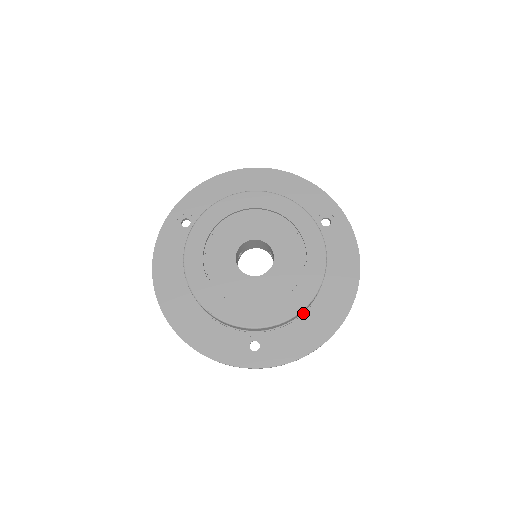
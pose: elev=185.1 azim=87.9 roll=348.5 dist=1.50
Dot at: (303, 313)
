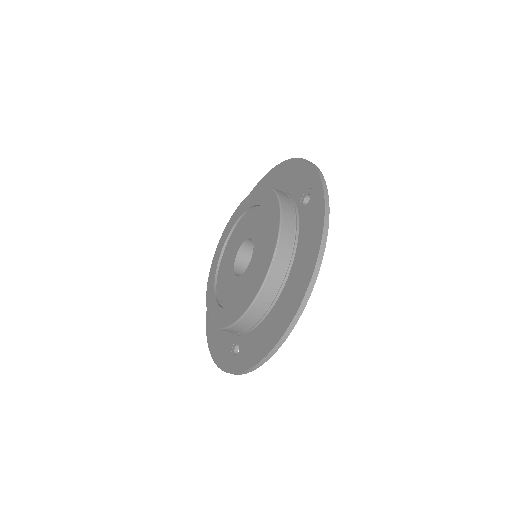
Dot at: (267, 311)
